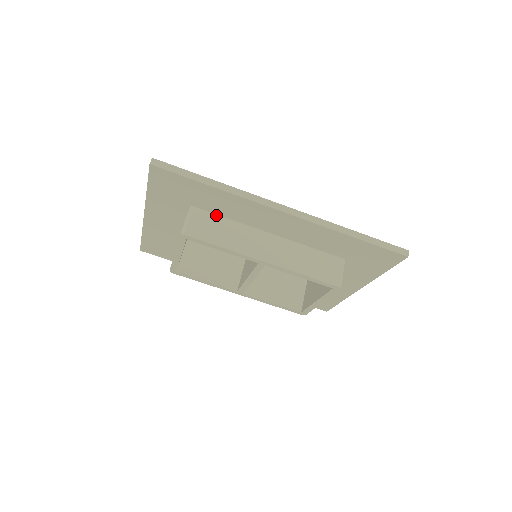
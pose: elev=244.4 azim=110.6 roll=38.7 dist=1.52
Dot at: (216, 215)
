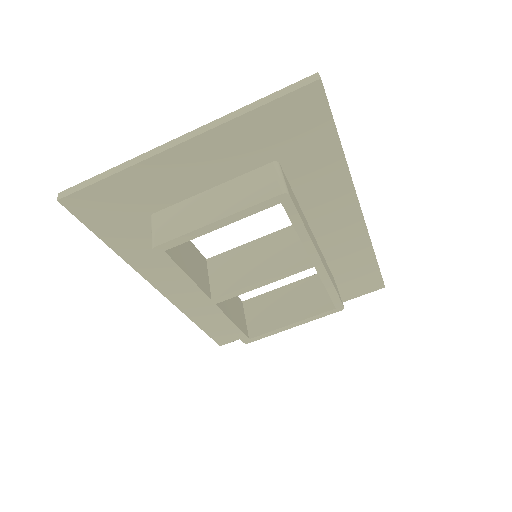
Dot at: (290, 186)
